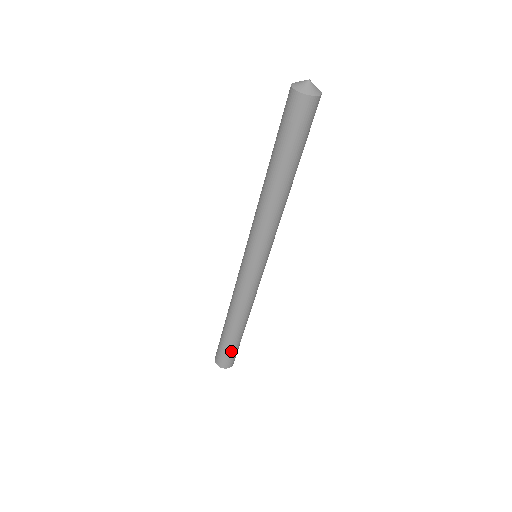
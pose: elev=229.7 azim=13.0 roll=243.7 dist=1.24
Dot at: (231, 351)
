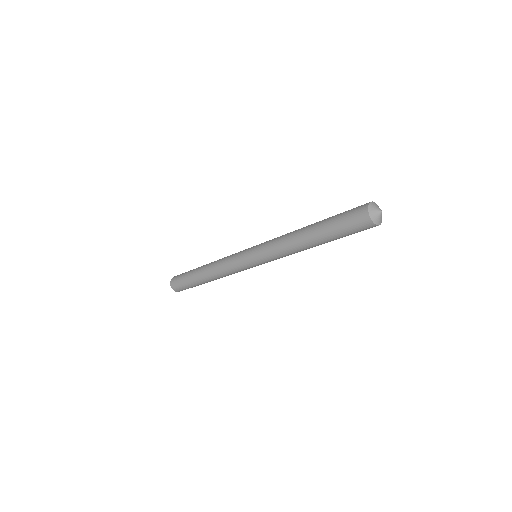
Dot at: (190, 287)
